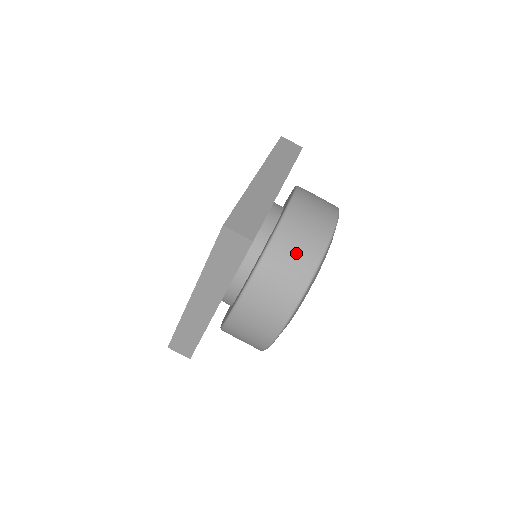
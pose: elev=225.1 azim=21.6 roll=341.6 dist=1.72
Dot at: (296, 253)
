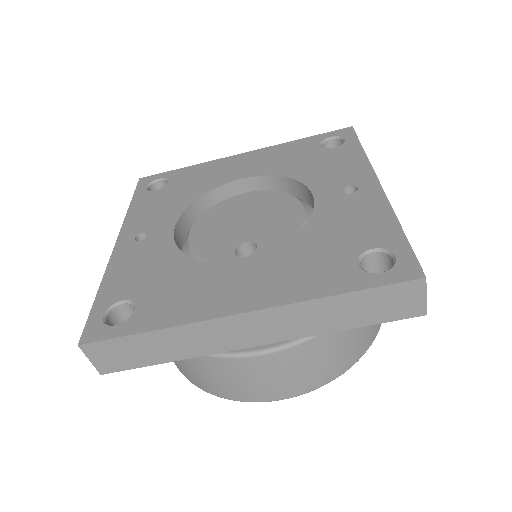
Dot at: occluded
